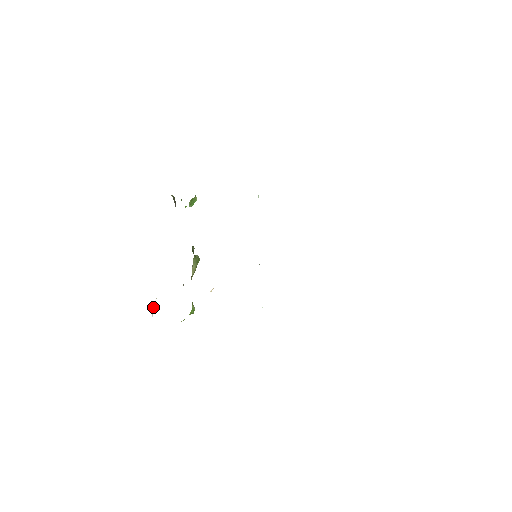
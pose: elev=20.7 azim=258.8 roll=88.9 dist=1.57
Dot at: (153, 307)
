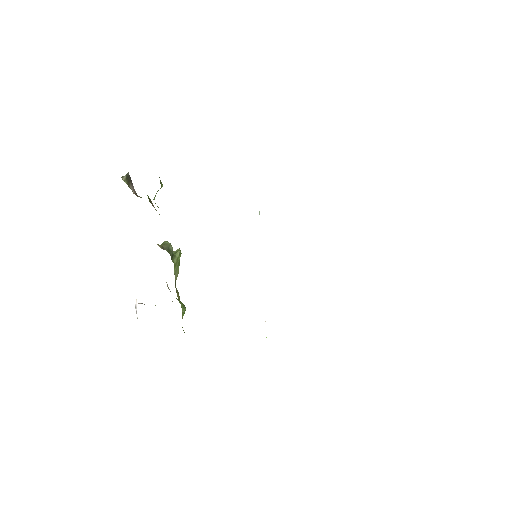
Dot at: (135, 306)
